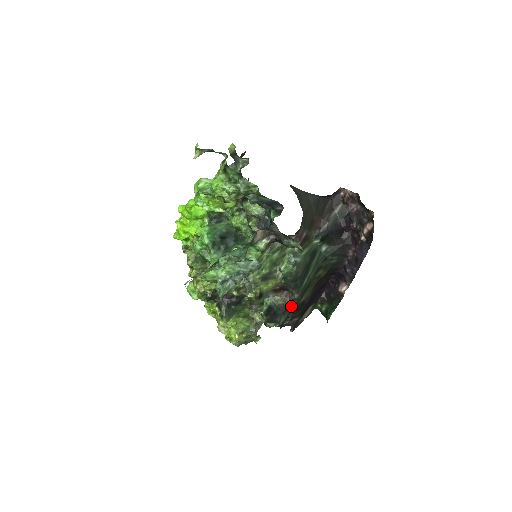
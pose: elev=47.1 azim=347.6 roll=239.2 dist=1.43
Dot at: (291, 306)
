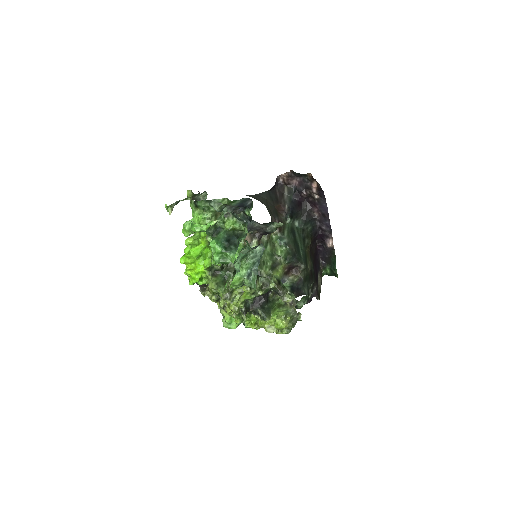
Dot at: (305, 277)
